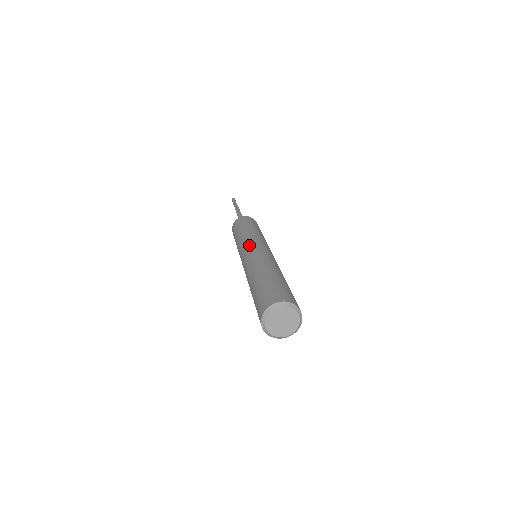
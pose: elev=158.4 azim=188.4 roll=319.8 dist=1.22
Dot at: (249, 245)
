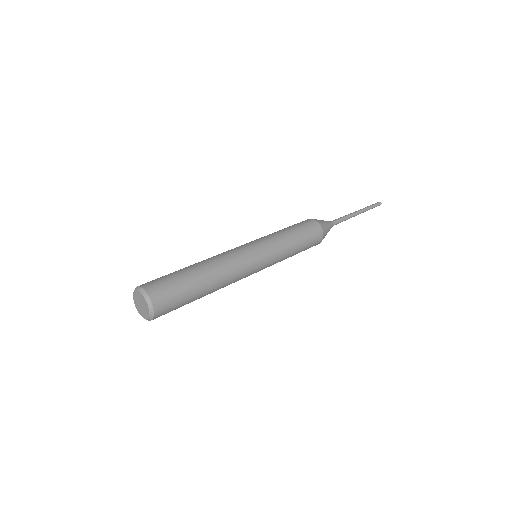
Dot at: occluded
